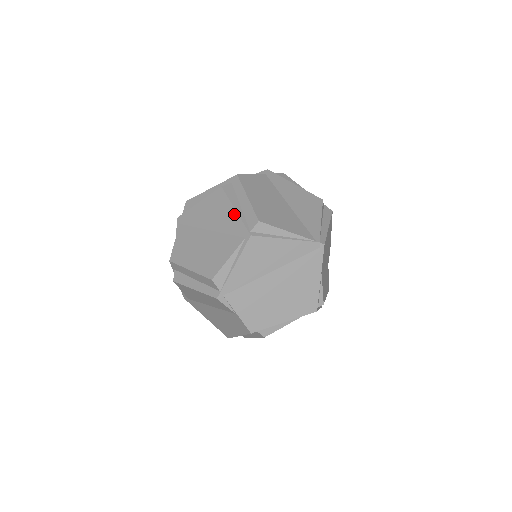
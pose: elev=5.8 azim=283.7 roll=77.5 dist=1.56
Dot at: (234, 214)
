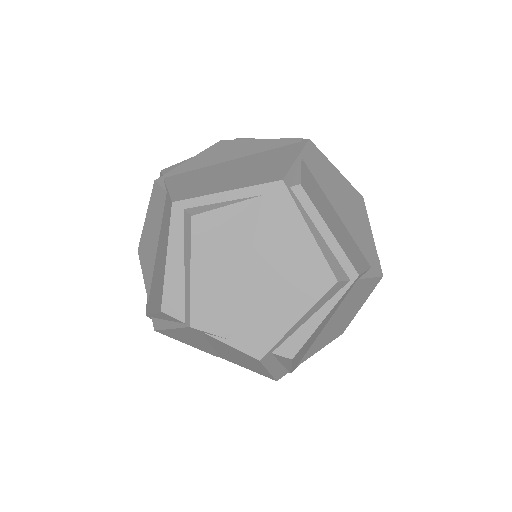
Dot at: occluded
